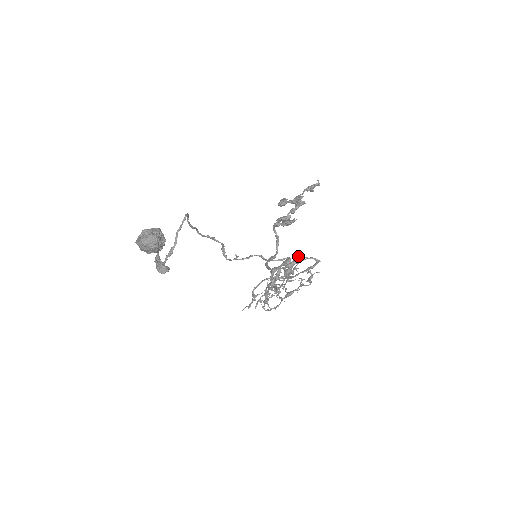
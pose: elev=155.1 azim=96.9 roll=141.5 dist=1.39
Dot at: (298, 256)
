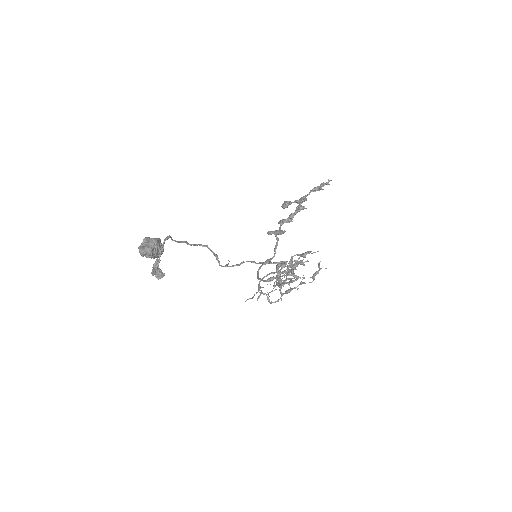
Dot at: (305, 252)
